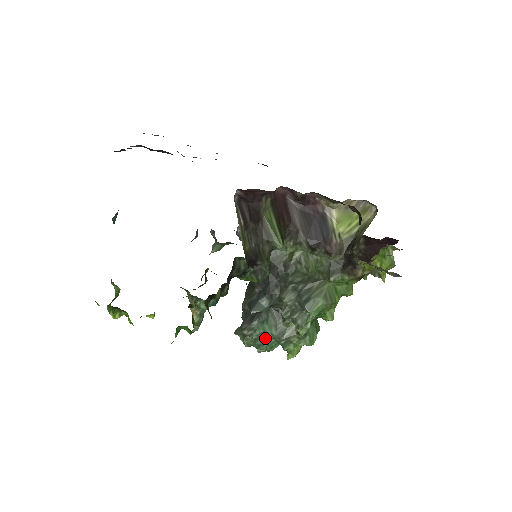
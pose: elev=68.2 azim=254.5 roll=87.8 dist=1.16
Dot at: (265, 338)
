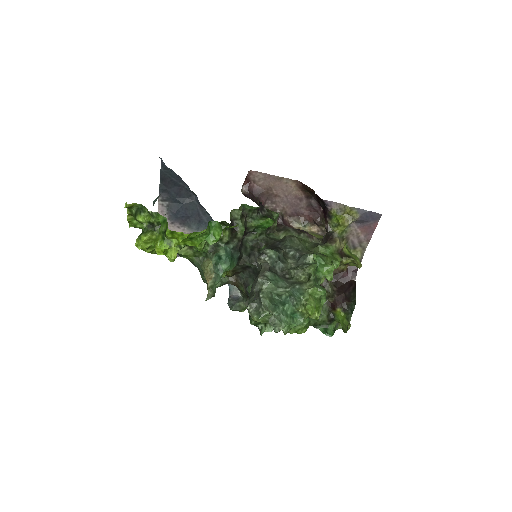
Dot at: (280, 290)
